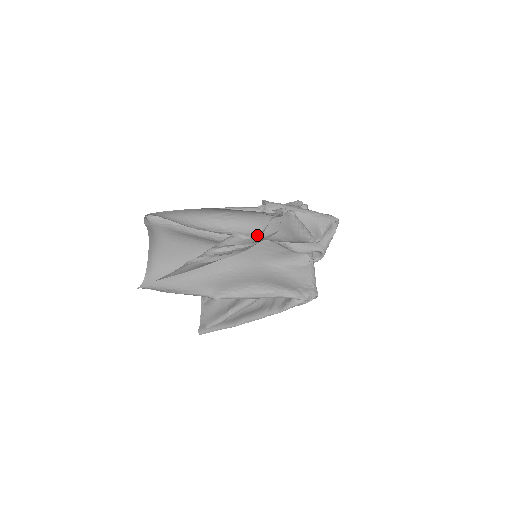
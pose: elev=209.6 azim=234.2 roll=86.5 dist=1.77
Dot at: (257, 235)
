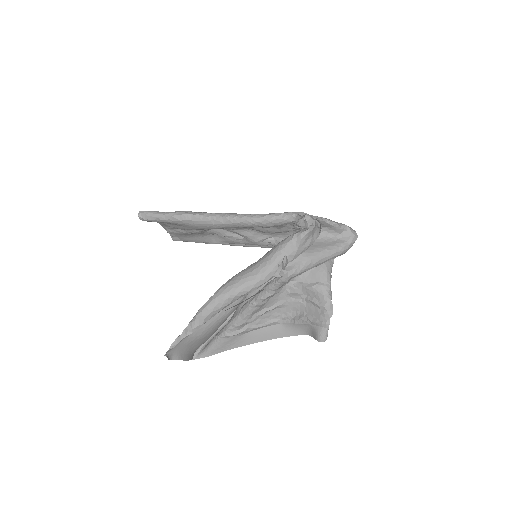
Dot at: occluded
